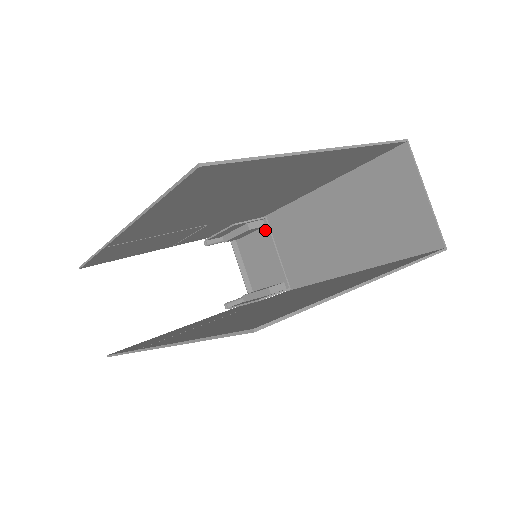
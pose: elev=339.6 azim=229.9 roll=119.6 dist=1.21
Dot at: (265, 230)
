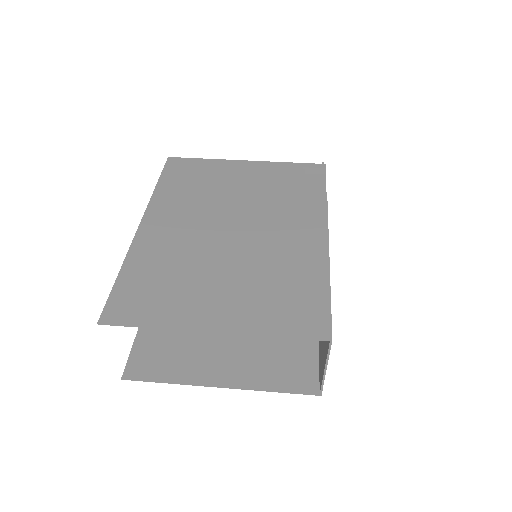
Dot at: occluded
